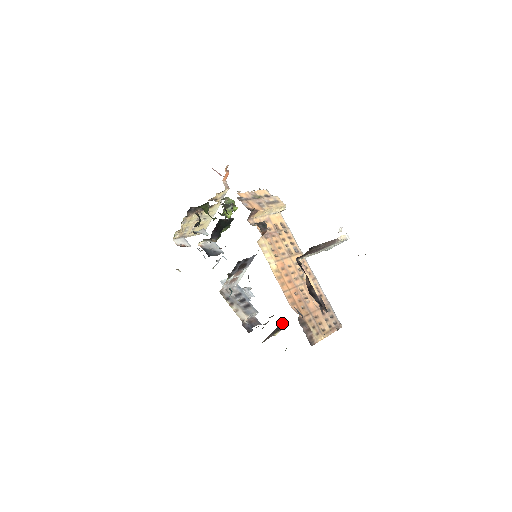
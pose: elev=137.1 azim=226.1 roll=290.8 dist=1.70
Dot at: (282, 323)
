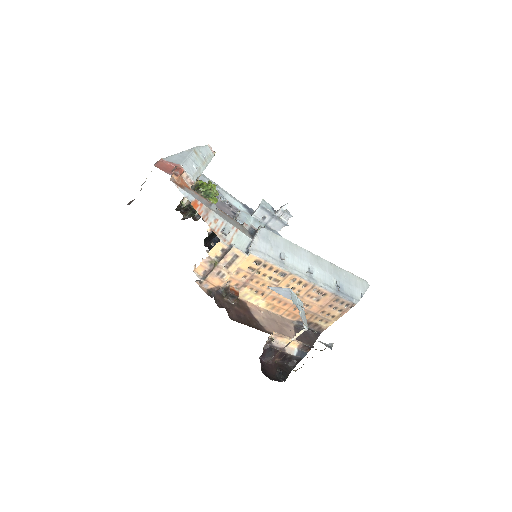
Dot at: occluded
